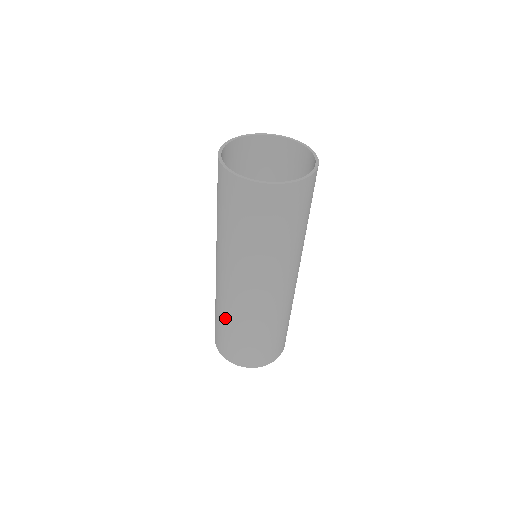
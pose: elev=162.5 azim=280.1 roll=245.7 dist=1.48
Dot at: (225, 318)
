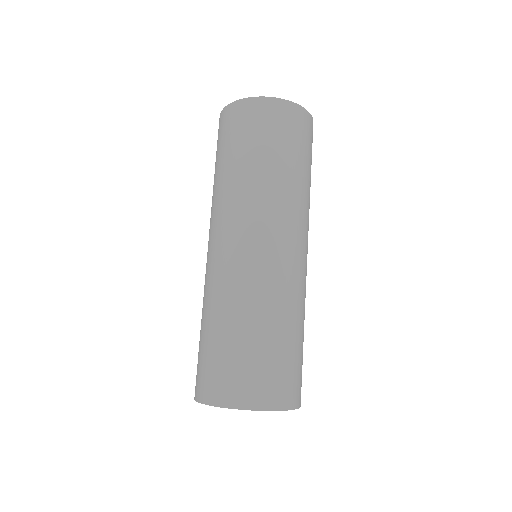
Dot at: (212, 311)
